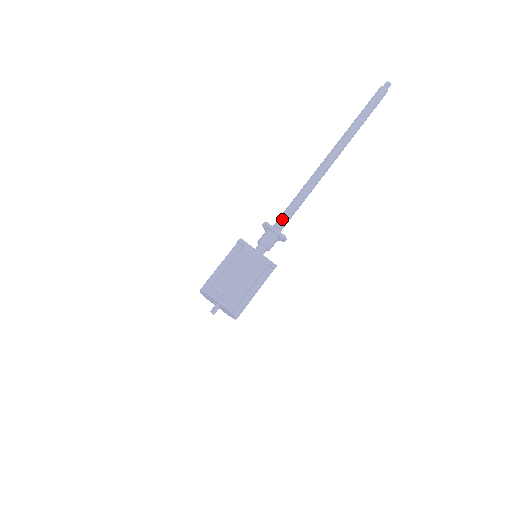
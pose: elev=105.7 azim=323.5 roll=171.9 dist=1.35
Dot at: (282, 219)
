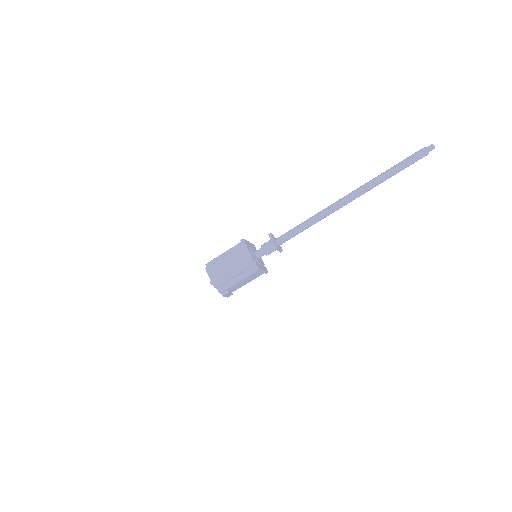
Dot at: (287, 240)
